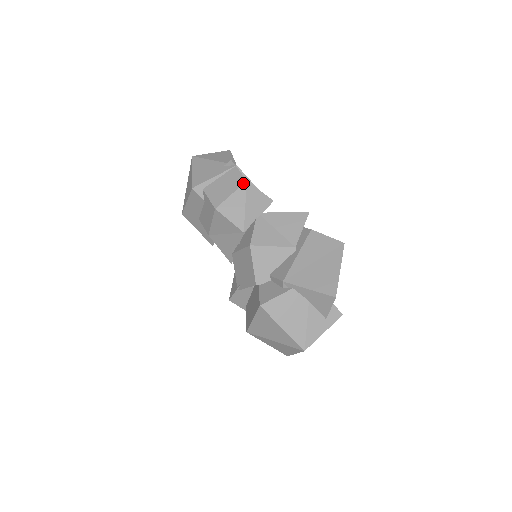
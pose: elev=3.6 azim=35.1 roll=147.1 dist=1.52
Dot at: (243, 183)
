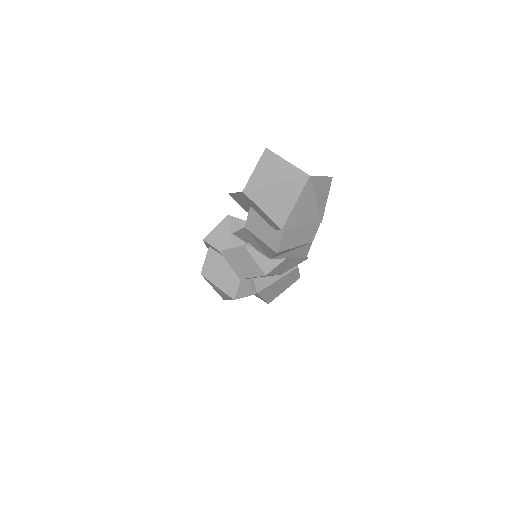
Dot at: (309, 243)
